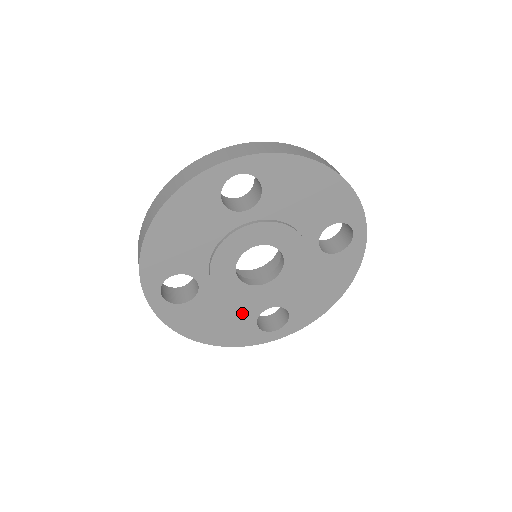
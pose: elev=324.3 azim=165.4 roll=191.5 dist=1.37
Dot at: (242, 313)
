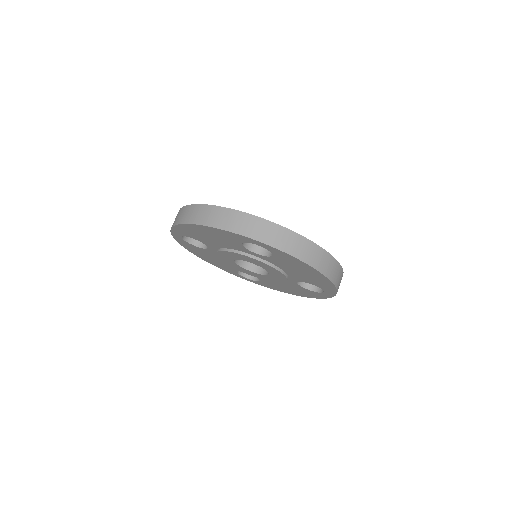
Dot at: occluded
